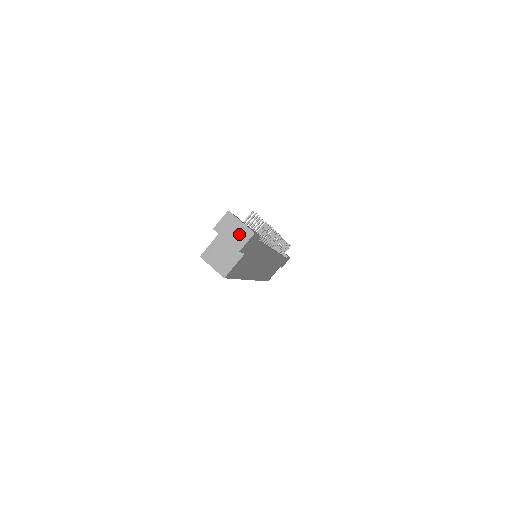
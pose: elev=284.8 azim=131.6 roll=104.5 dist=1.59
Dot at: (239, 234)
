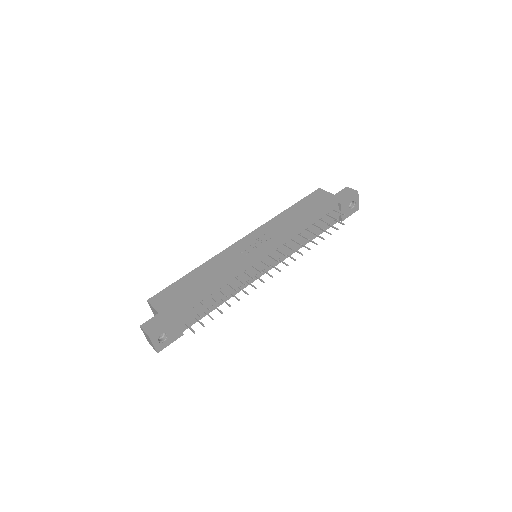
Dot at: (151, 343)
